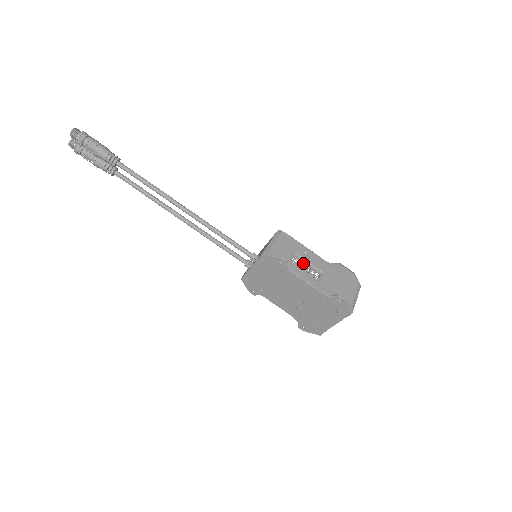
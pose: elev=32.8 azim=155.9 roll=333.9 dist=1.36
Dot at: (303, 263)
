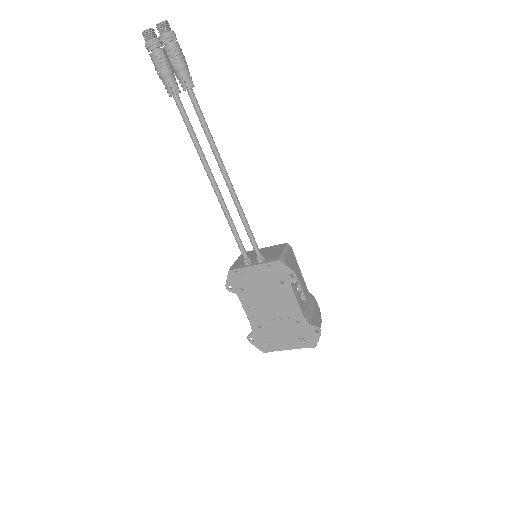
Dot at: occluded
